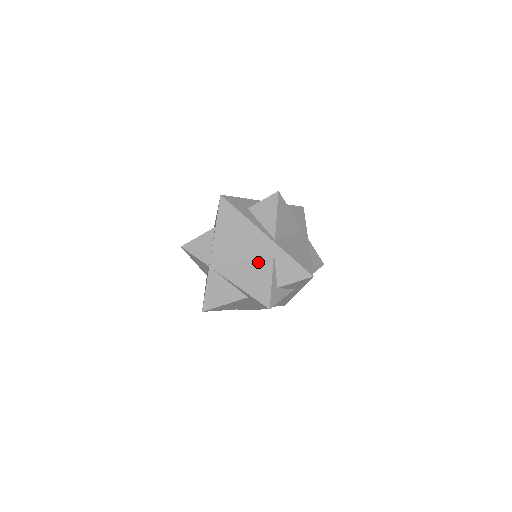
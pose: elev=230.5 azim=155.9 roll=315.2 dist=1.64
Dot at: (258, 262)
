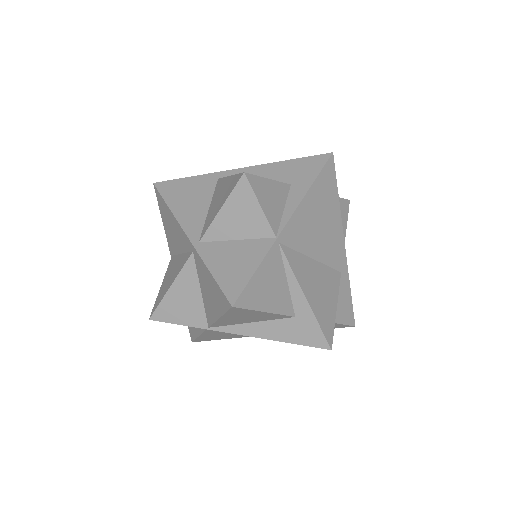
Dot at: (327, 273)
